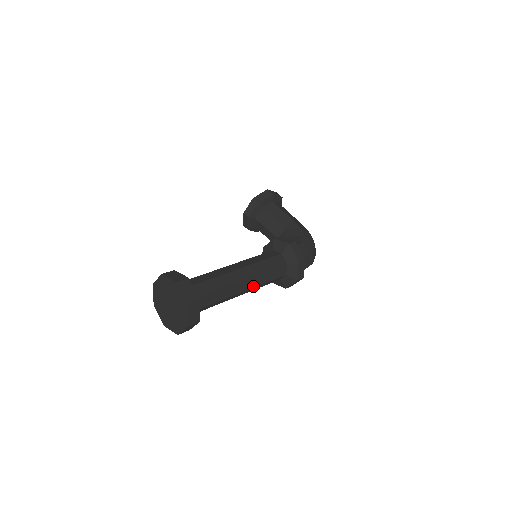
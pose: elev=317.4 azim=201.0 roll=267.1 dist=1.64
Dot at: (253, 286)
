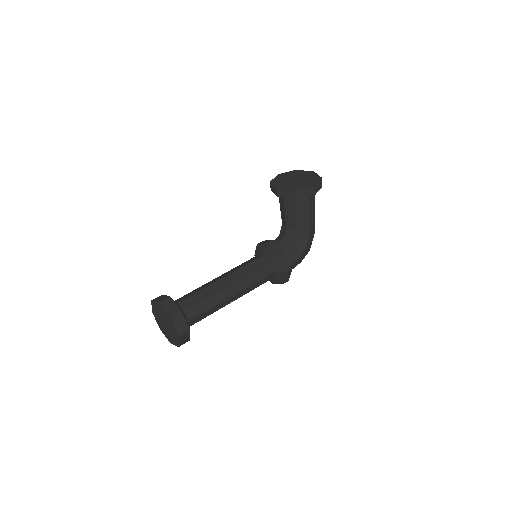
Dot at: occluded
